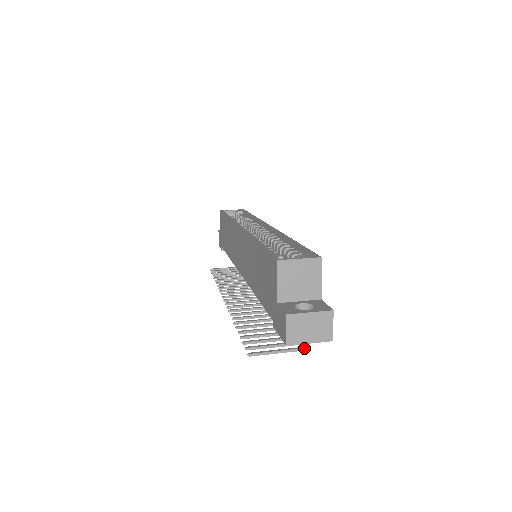
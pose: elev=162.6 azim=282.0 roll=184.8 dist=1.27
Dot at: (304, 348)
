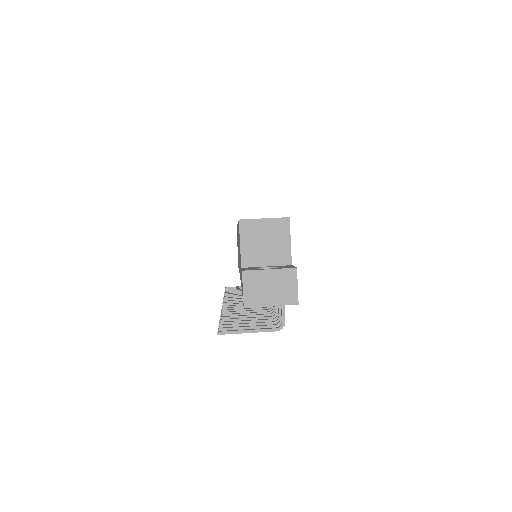
Dot at: (281, 328)
